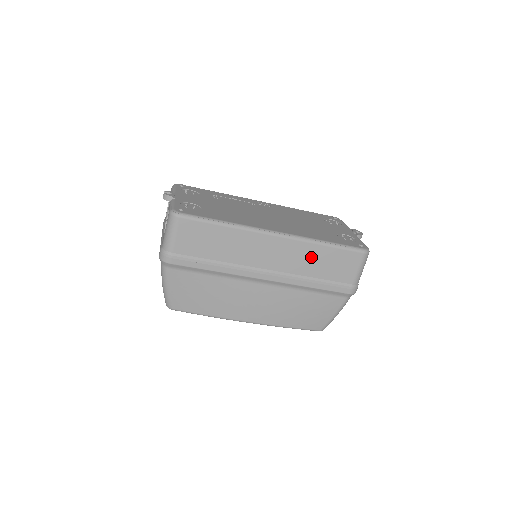
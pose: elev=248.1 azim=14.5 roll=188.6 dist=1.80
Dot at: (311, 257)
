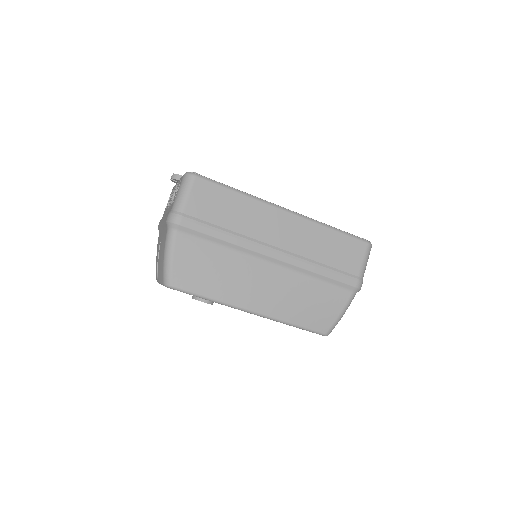
Dot at: (319, 240)
